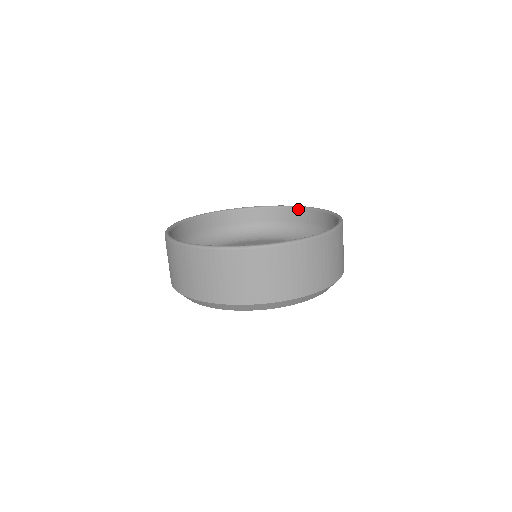
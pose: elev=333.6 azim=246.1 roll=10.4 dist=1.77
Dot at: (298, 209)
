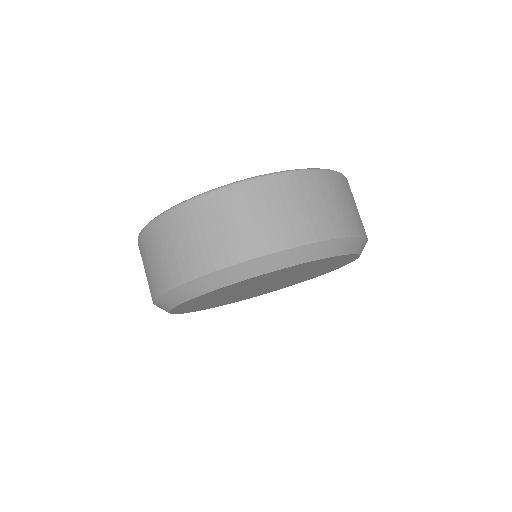
Dot at: occluded
